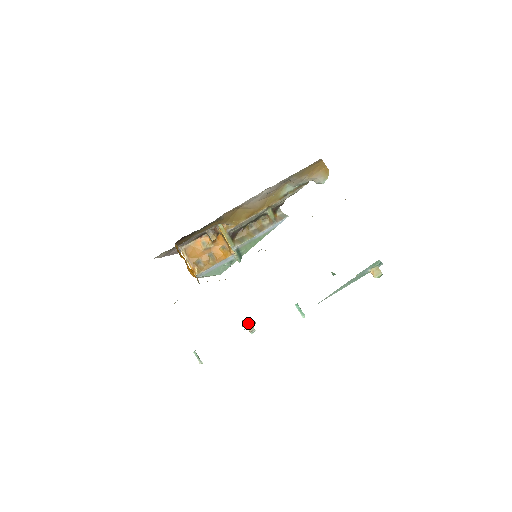
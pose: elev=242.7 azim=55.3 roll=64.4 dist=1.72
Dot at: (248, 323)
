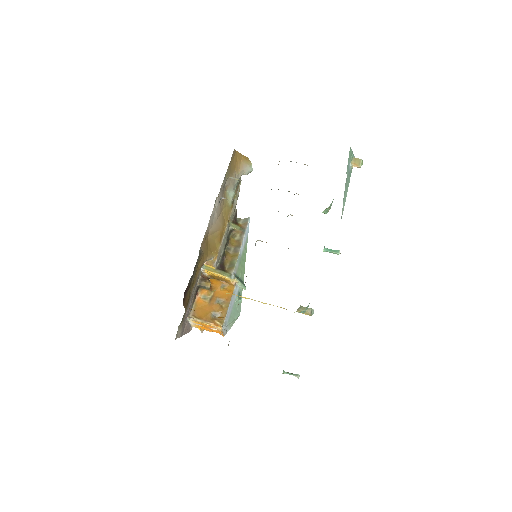
Dot at: (302, 309)
